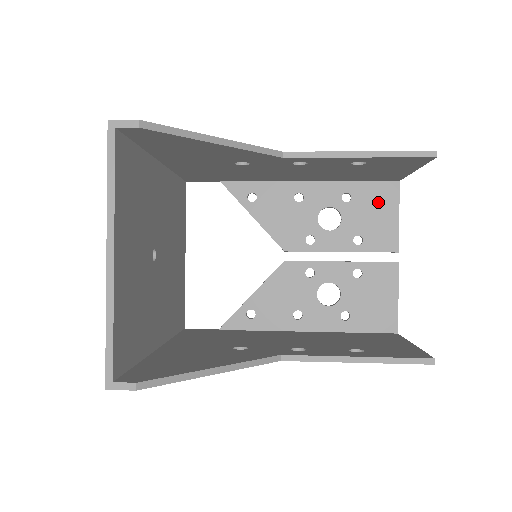
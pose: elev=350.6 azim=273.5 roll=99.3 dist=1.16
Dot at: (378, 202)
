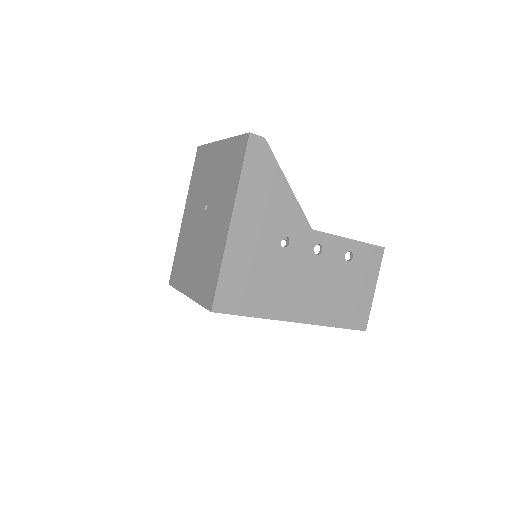
Dot at: occluded
